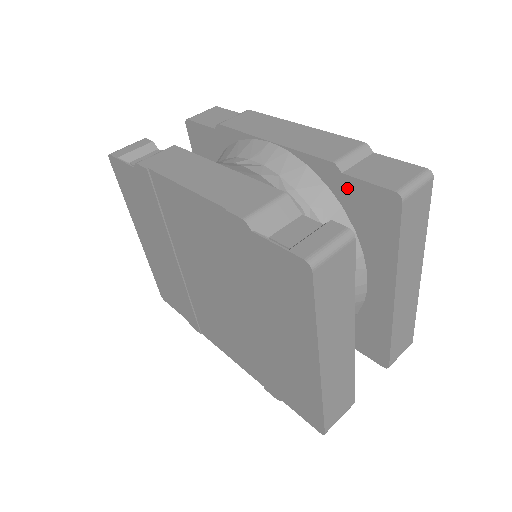
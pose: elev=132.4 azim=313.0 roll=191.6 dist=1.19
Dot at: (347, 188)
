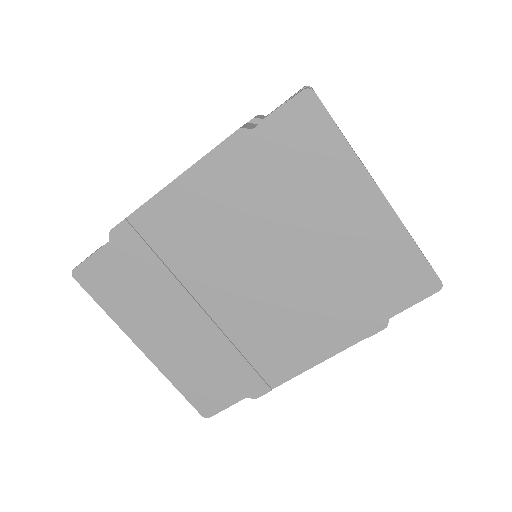
Dot at: occluded
